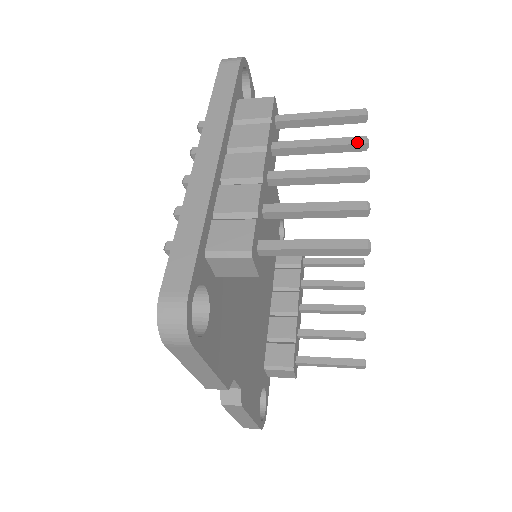
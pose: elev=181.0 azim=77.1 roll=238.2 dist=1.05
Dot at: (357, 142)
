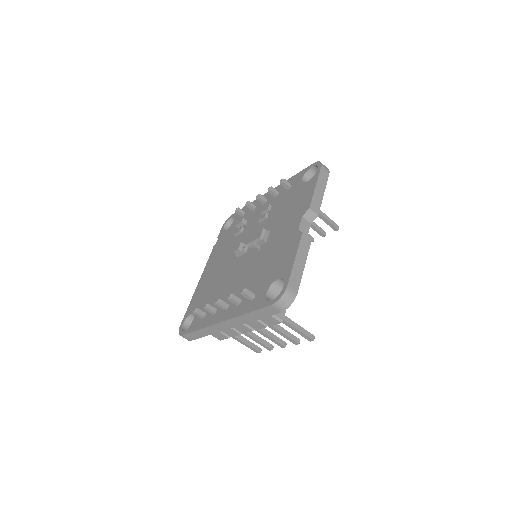
Dot at: occluded
